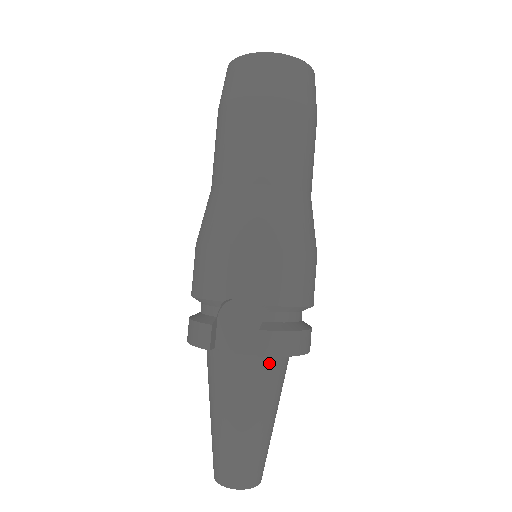
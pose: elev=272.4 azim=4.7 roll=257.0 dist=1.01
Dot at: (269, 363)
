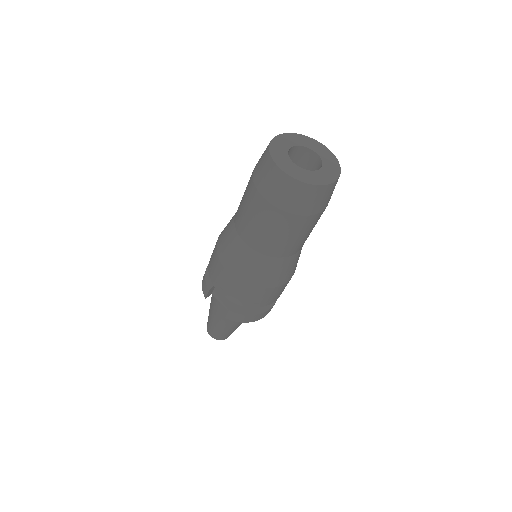
Dot at: occluded
